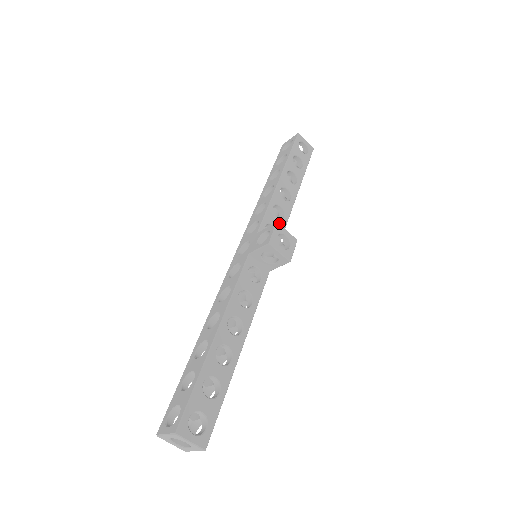
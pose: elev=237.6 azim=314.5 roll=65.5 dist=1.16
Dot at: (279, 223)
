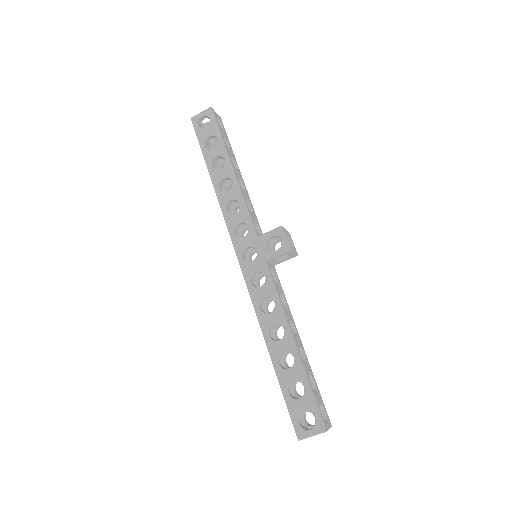
Dot at: (254, 216)
